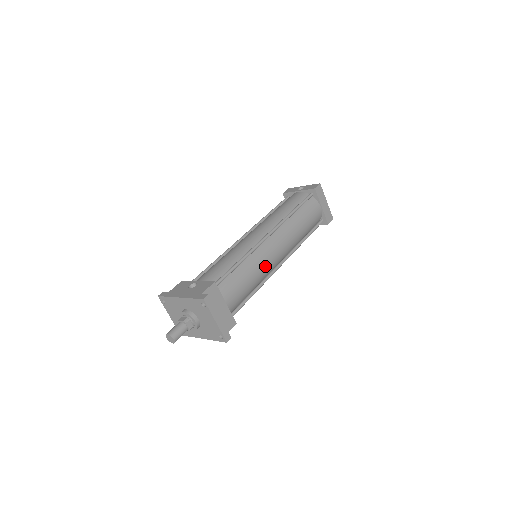
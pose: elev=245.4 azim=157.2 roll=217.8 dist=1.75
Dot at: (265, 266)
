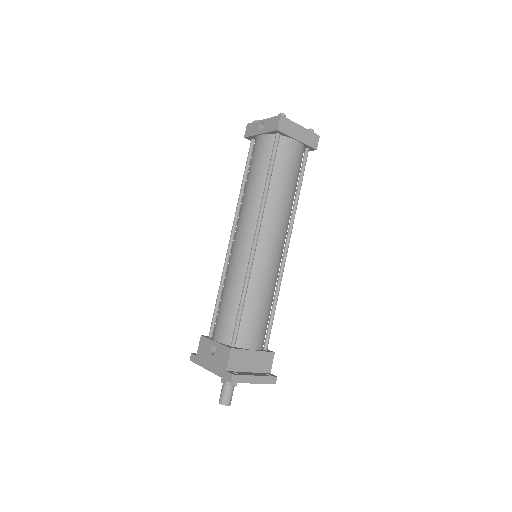
Dot at: (271, 275)
